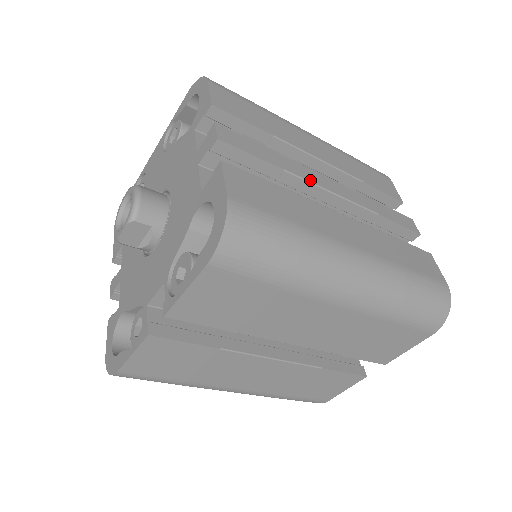
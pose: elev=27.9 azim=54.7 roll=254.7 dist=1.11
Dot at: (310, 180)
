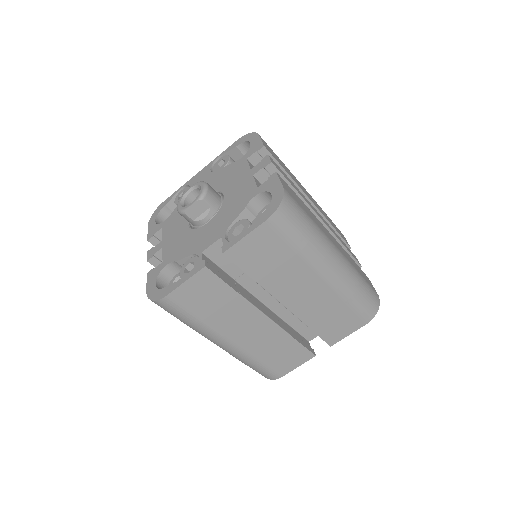
Dot at: (311, 206)
